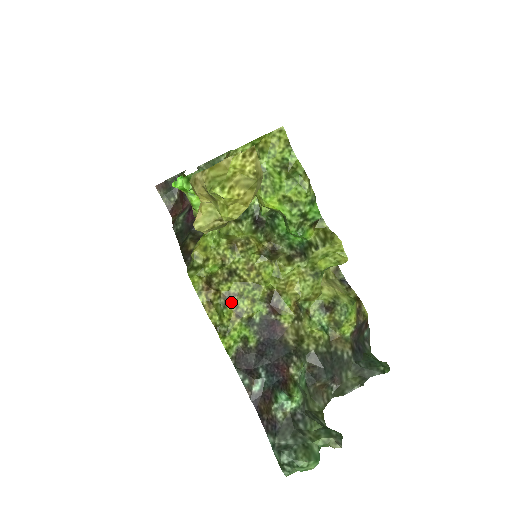
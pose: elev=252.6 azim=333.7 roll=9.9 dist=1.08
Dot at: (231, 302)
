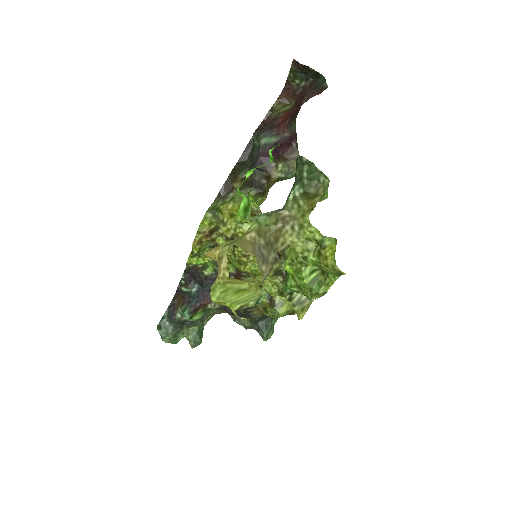
Dot at: occluded
